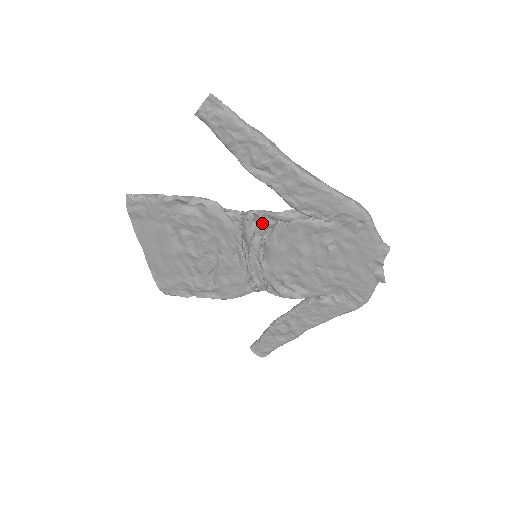
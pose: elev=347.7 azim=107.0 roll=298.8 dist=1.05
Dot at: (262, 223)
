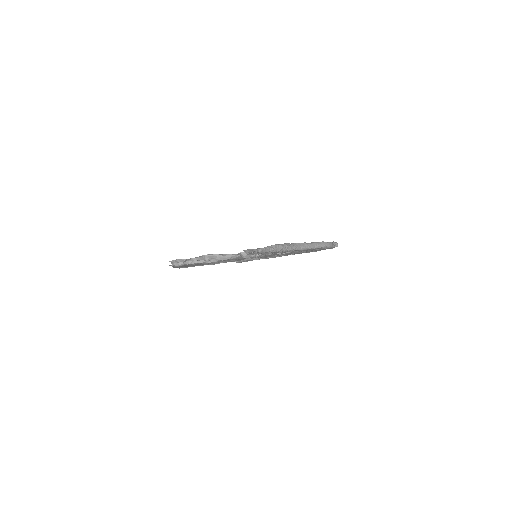
Dot at: (266, 254)
